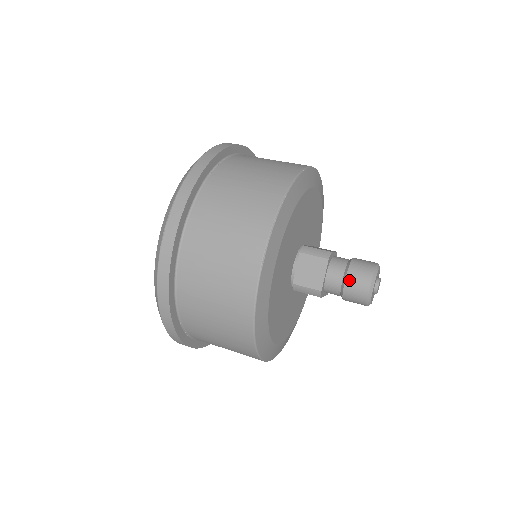
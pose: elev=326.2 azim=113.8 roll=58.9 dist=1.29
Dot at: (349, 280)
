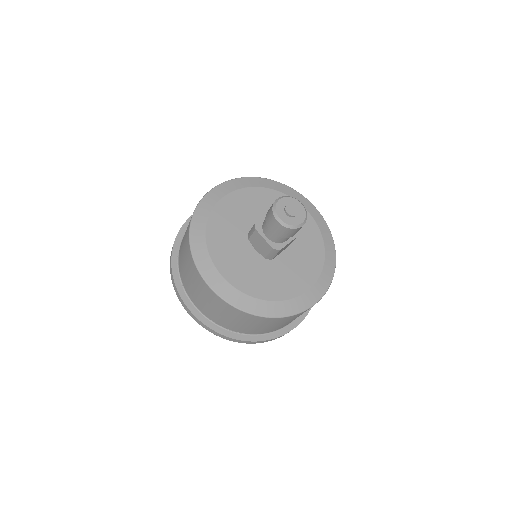
Dot at: occluded
